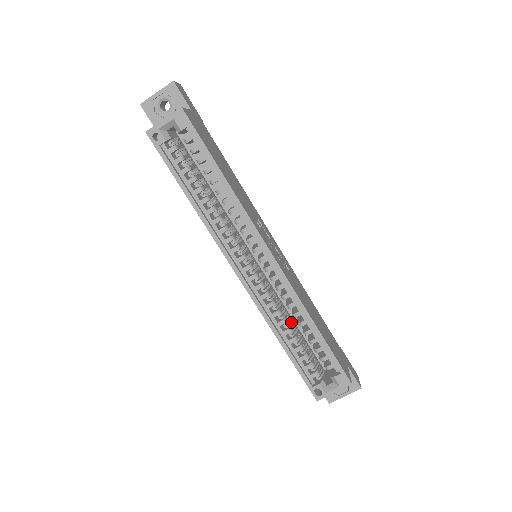
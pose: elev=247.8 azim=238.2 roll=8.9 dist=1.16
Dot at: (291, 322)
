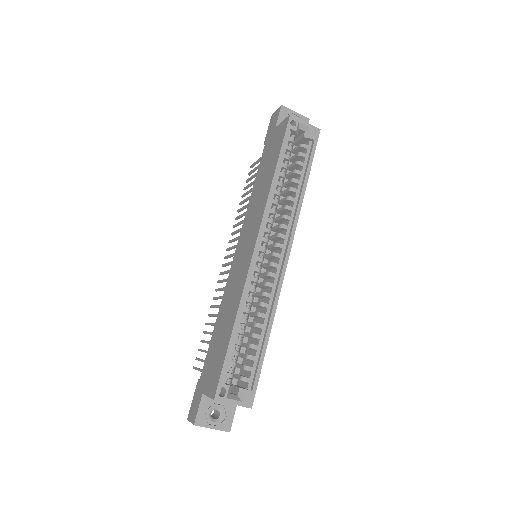
Dot at: occluded
